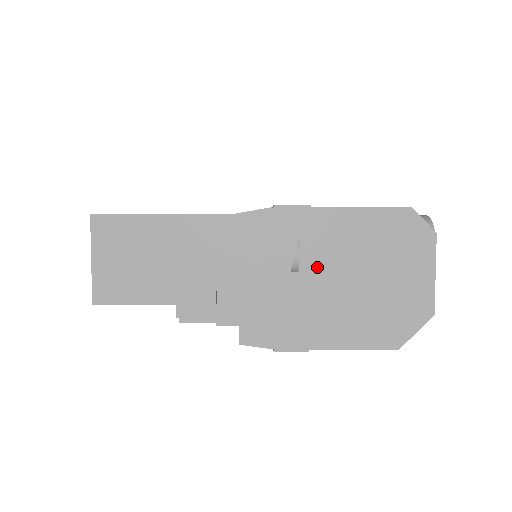
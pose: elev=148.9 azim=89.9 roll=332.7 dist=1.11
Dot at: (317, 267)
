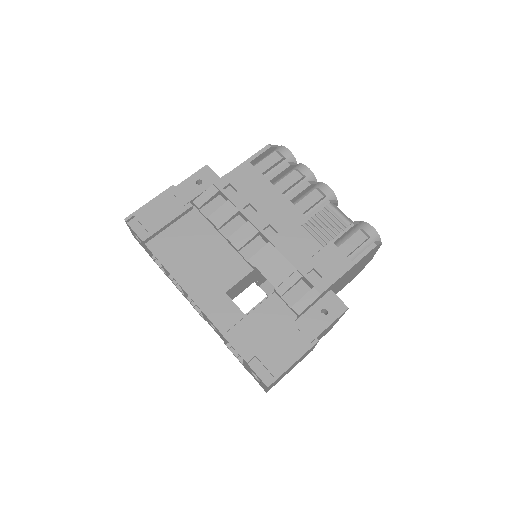
Dot at: (333, 290)
